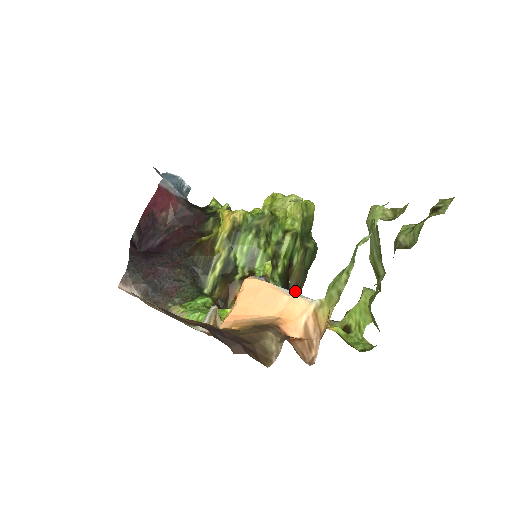
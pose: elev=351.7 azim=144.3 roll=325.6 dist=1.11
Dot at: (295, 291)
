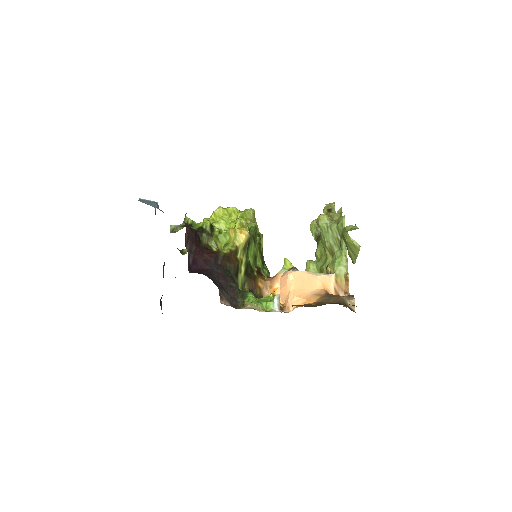
Dot at: occluded
